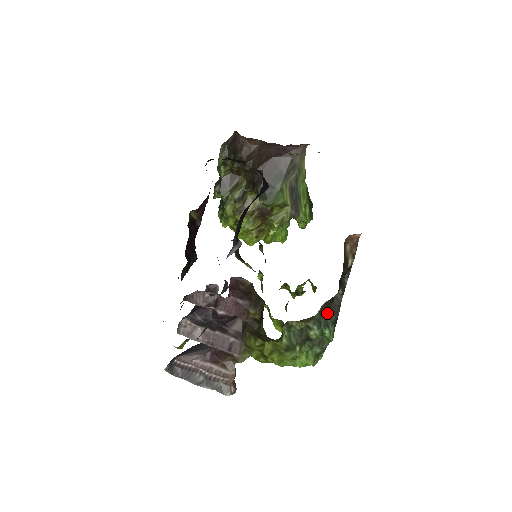
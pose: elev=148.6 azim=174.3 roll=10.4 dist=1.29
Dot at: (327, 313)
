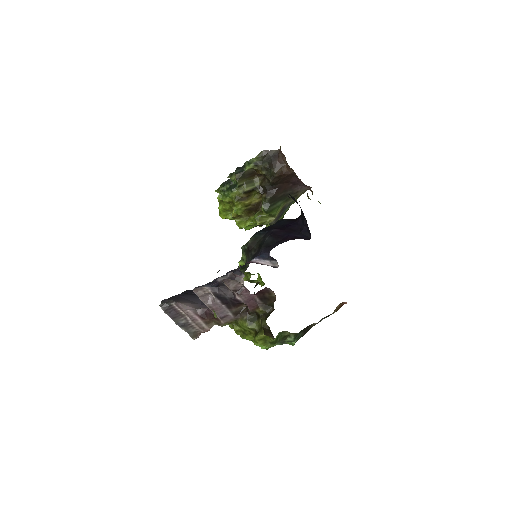
Dot at: (302, 332)
